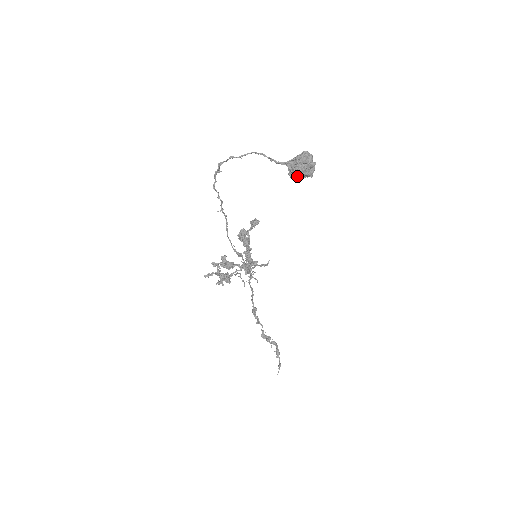
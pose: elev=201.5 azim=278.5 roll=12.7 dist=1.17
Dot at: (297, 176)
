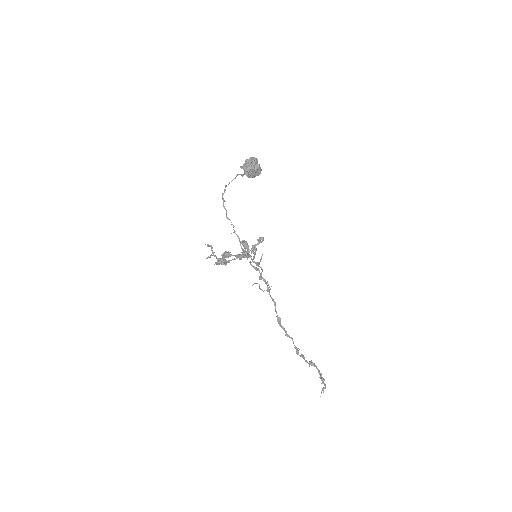
Dot at: (248, 173)
